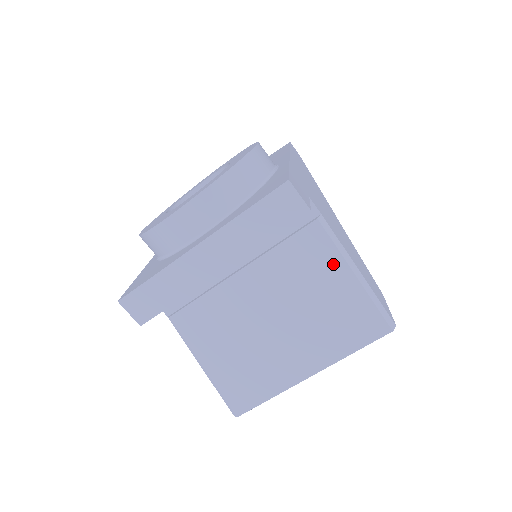
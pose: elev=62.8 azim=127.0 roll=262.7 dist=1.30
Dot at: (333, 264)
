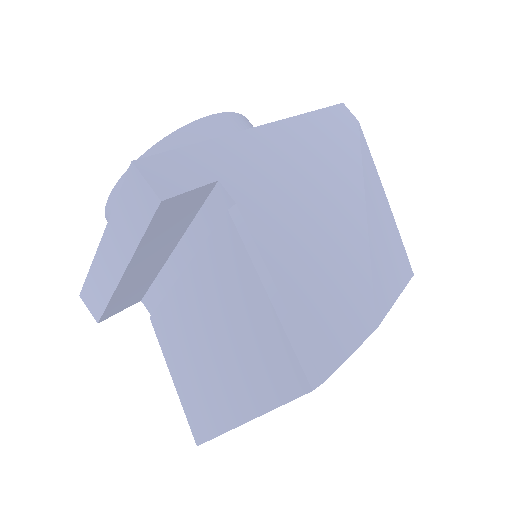
Dot at: (246, 275)
